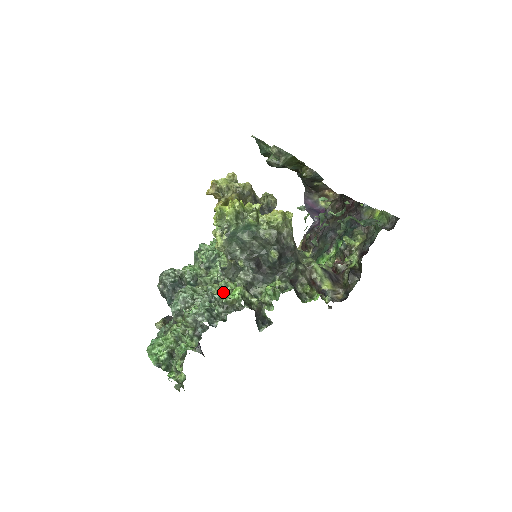
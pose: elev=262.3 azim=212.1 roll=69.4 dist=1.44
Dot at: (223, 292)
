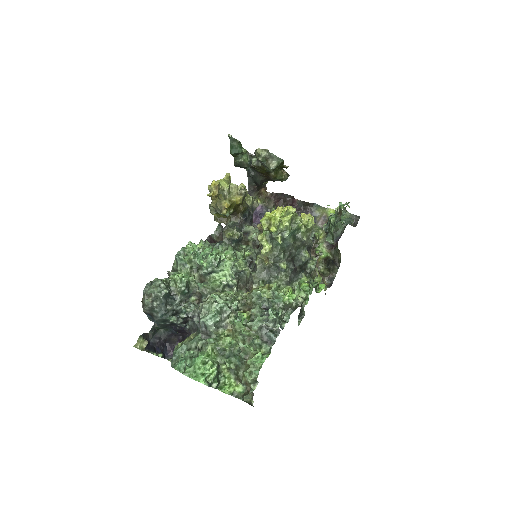
Dot at: (282, 295)
